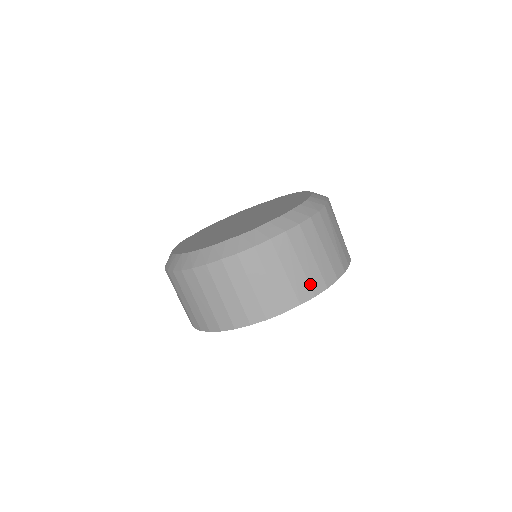
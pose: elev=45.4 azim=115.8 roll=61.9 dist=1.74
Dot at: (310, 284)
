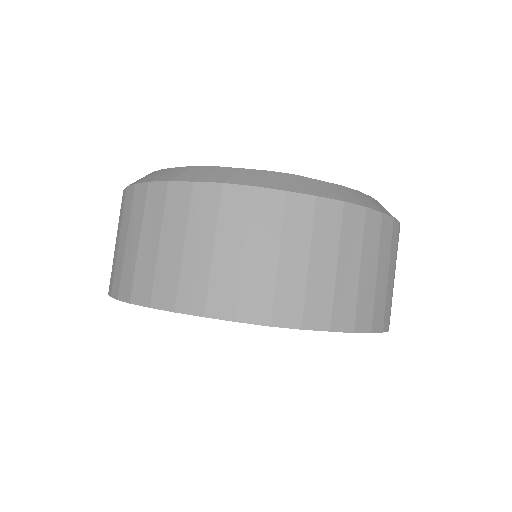
Dot at: (374, 309)
